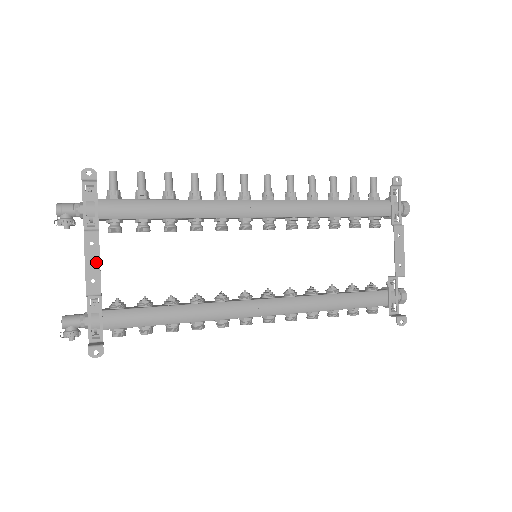
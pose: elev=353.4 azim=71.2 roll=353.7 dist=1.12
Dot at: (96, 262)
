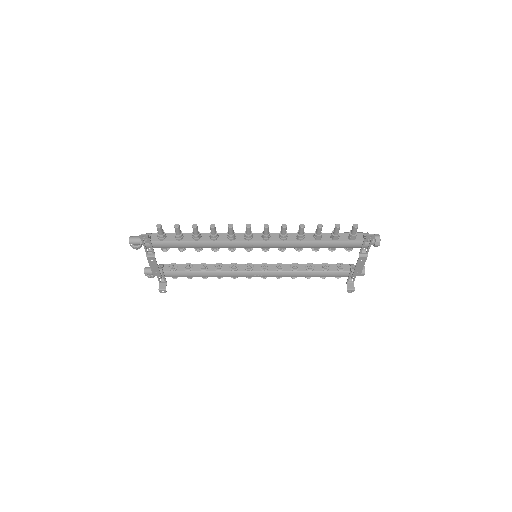
Dot at: (156, 267)
